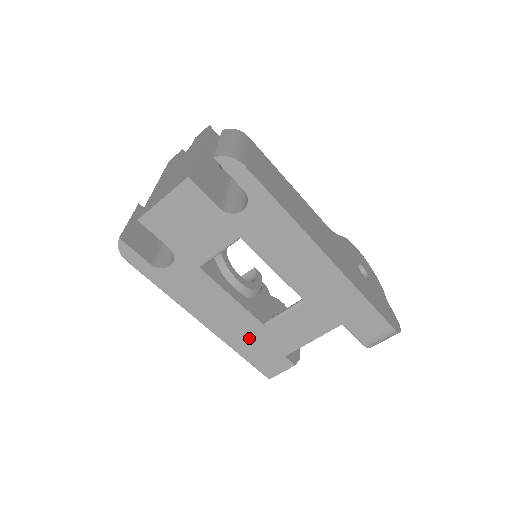
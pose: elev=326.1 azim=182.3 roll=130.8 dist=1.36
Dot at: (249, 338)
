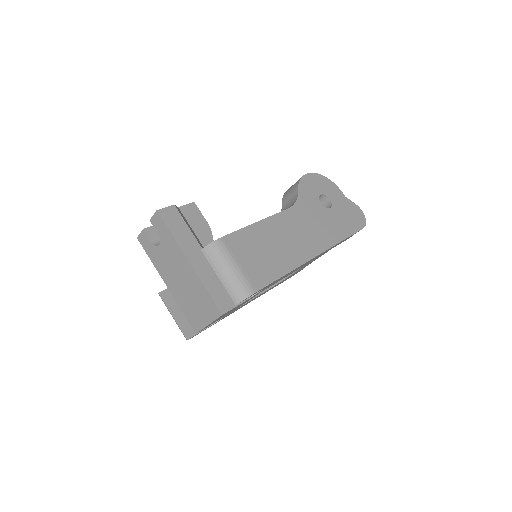
Dot at: (276, 285)
